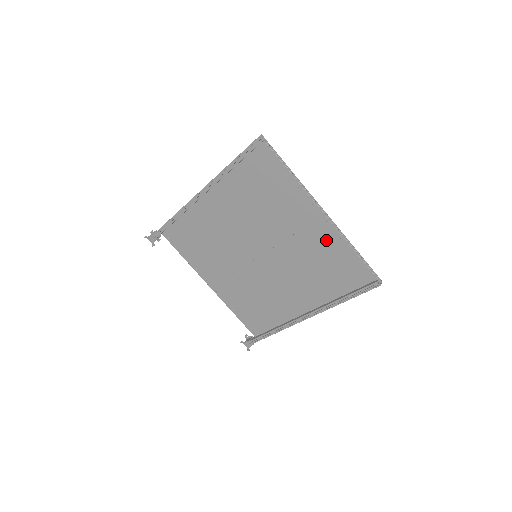
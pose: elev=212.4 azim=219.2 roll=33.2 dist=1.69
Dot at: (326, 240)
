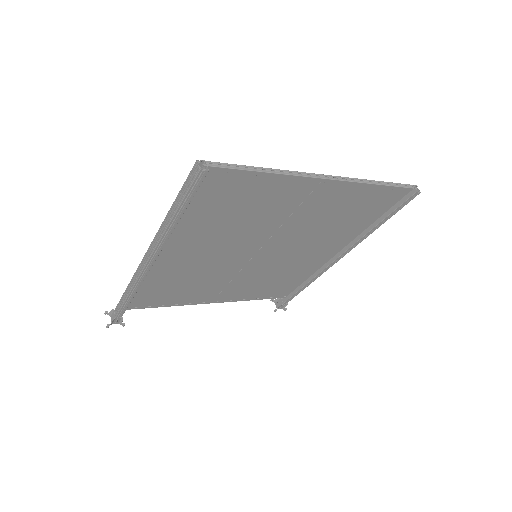
Dot at: (340, 197)
